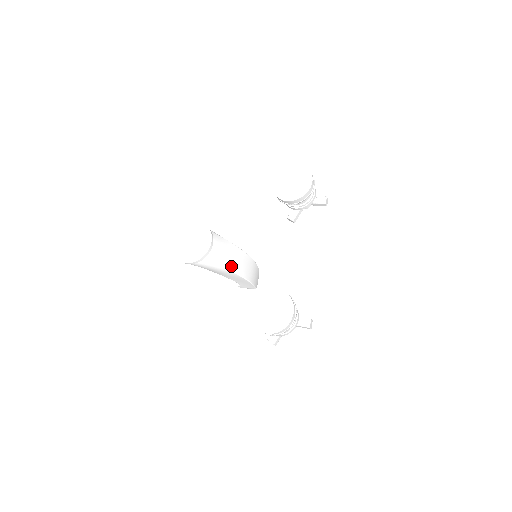
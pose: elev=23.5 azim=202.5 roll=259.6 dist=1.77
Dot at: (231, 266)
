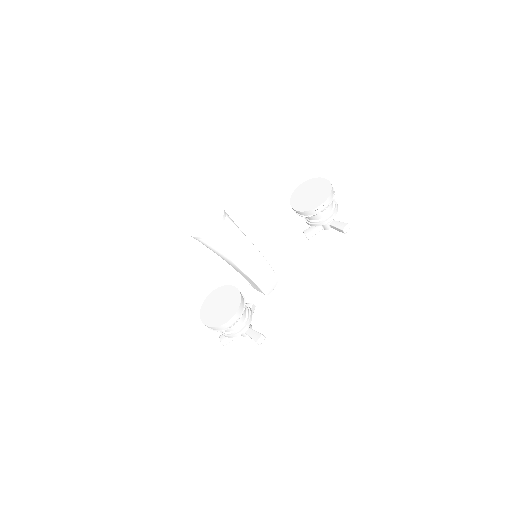
Dot at: (235, 258)
